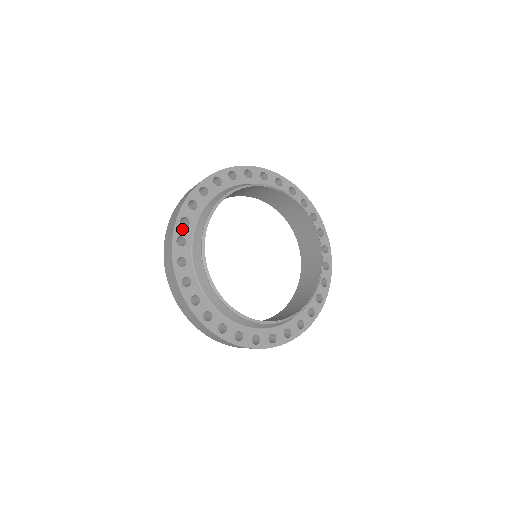
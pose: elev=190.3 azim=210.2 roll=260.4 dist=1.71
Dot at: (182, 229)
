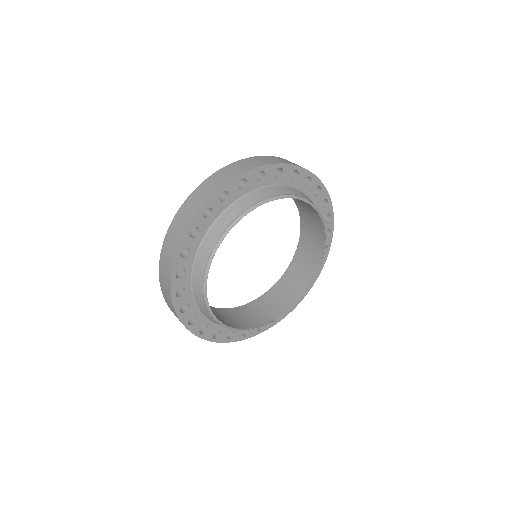
Dot at: (179, 281)
